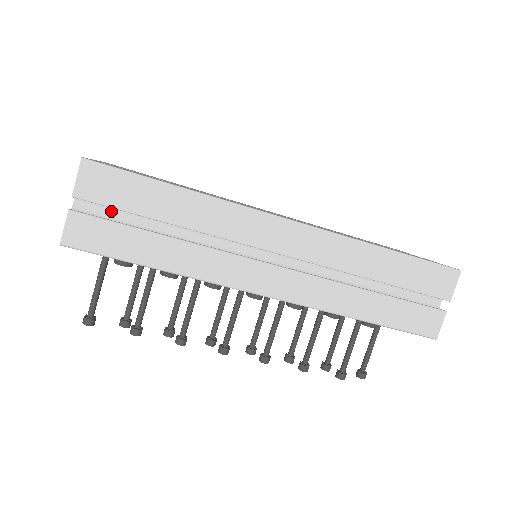
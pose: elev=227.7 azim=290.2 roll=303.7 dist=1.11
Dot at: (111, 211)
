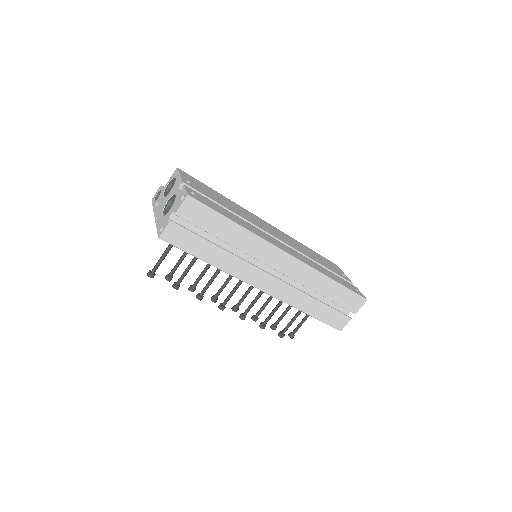
Dot at: (191, 224)
